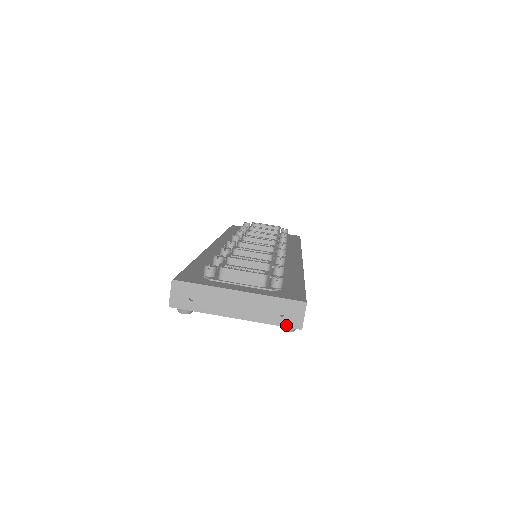
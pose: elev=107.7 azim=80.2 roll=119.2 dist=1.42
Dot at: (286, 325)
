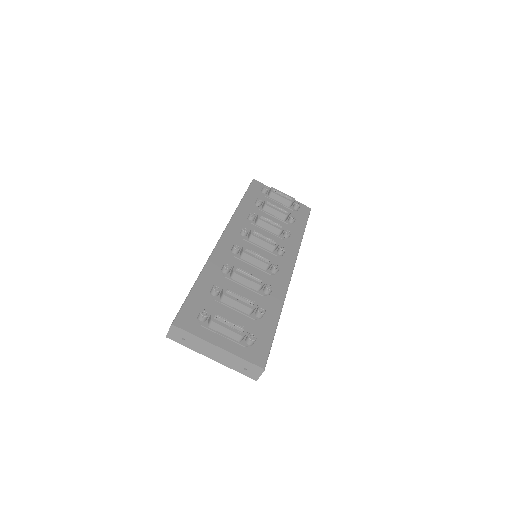
Dot at: (246, 375)
